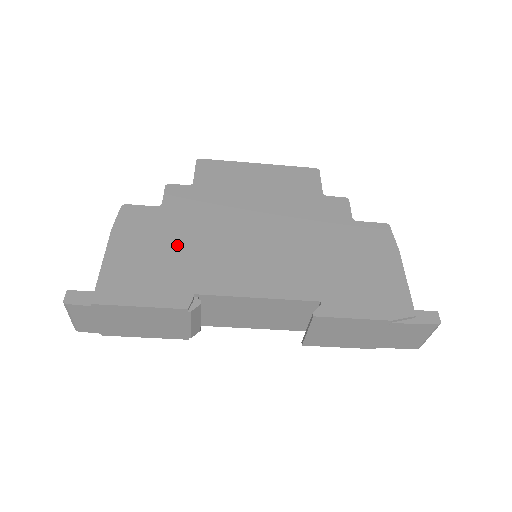
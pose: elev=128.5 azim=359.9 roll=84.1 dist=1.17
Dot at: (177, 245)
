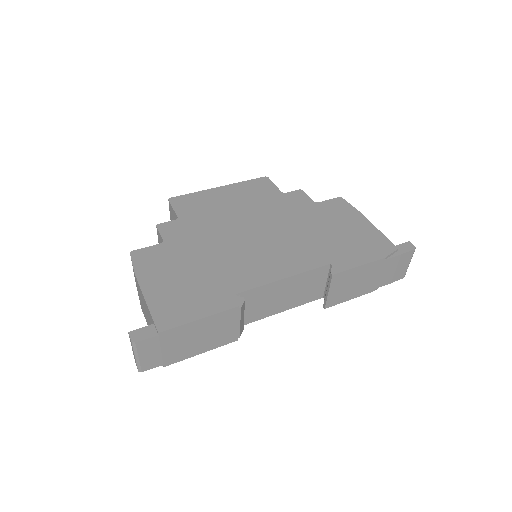
Dot at: (197, 265)
